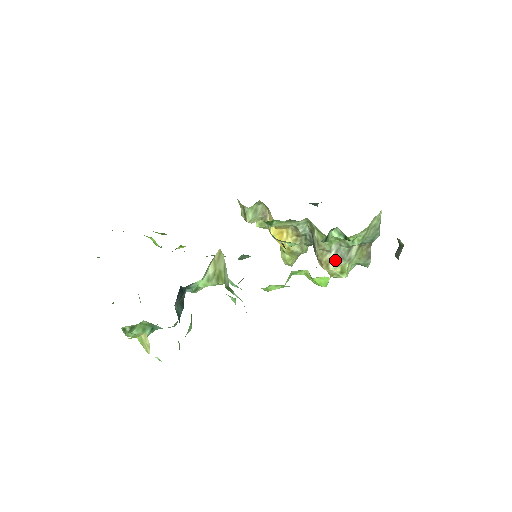
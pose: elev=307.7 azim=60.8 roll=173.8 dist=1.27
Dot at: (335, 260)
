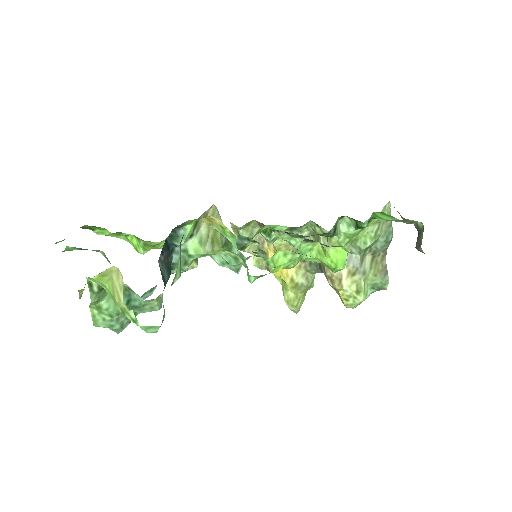
Dot at: (348, 273)
